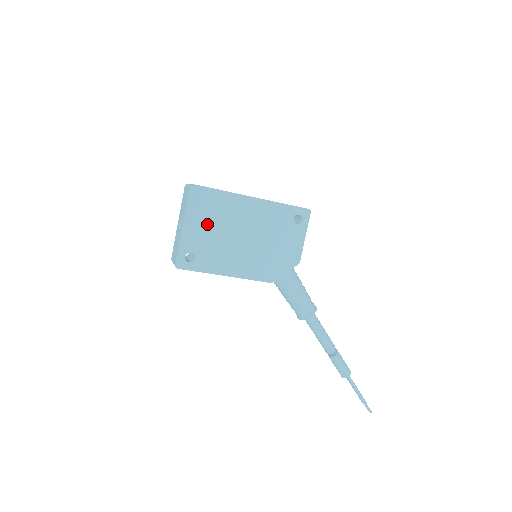
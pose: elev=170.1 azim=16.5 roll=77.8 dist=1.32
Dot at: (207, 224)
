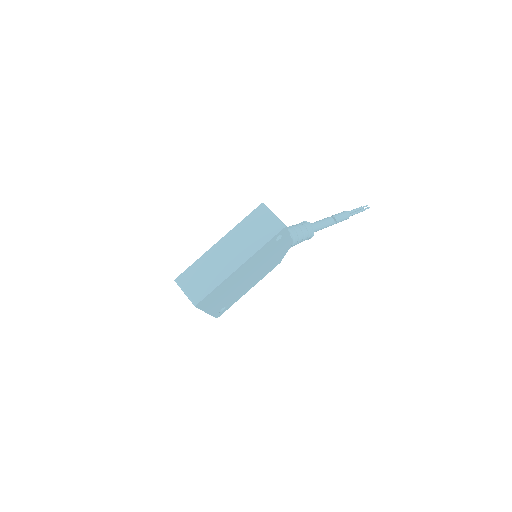
Dot at: (220, 298)
